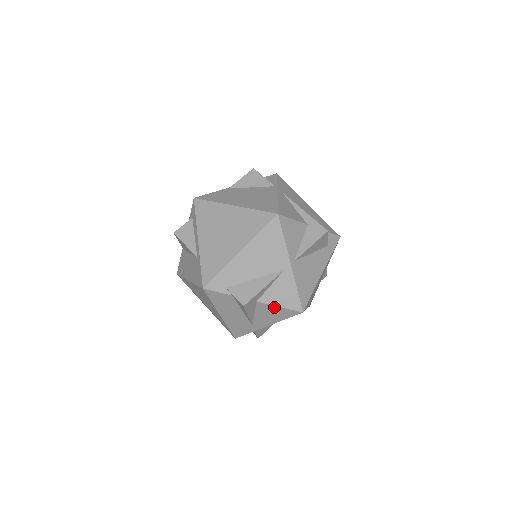
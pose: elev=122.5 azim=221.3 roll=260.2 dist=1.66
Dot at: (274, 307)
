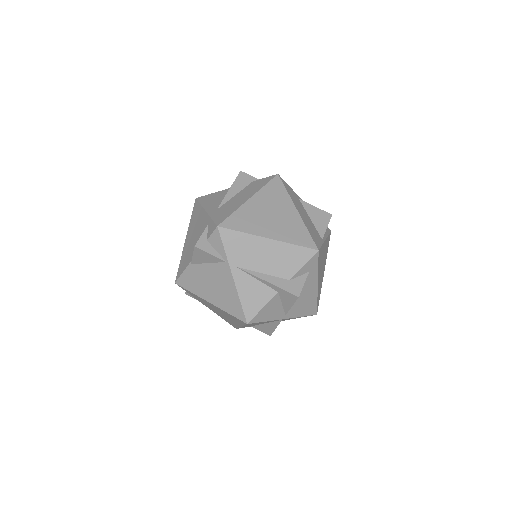
Dot at: occluded
